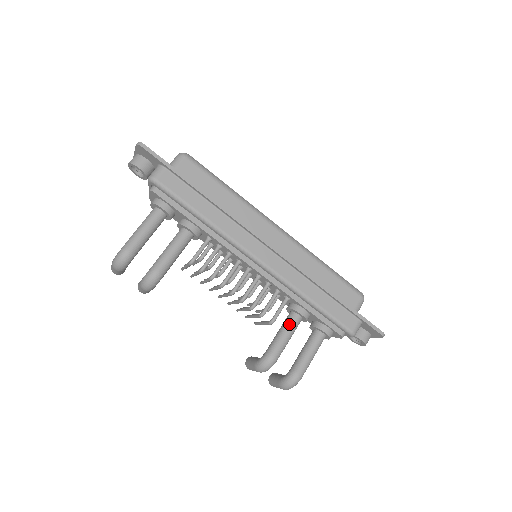
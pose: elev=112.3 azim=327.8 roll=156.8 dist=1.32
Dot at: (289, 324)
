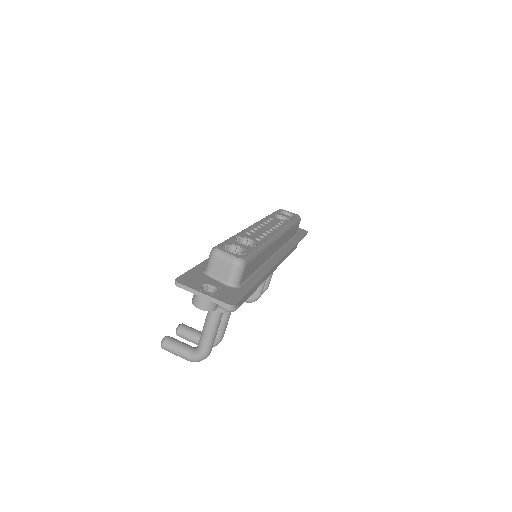
Dot at: occluded
